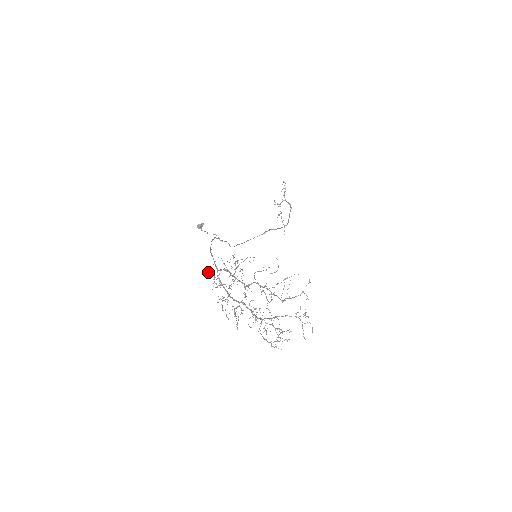
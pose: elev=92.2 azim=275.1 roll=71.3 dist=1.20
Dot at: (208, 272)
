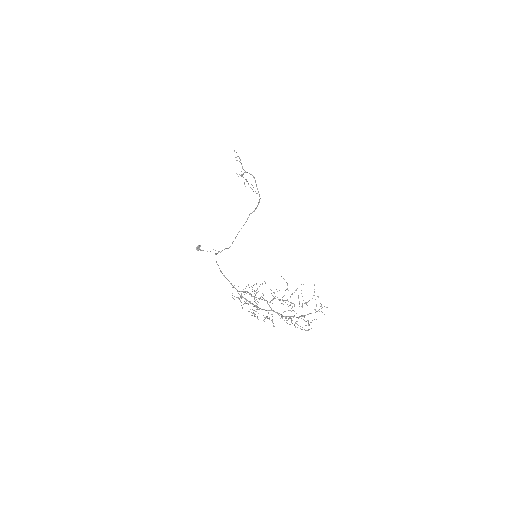
Dot at: (232, 297)
